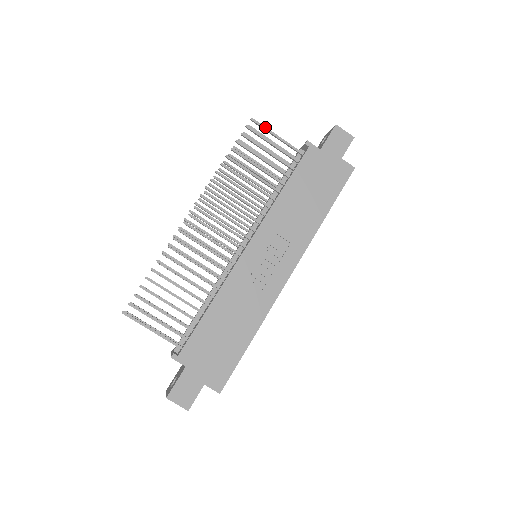
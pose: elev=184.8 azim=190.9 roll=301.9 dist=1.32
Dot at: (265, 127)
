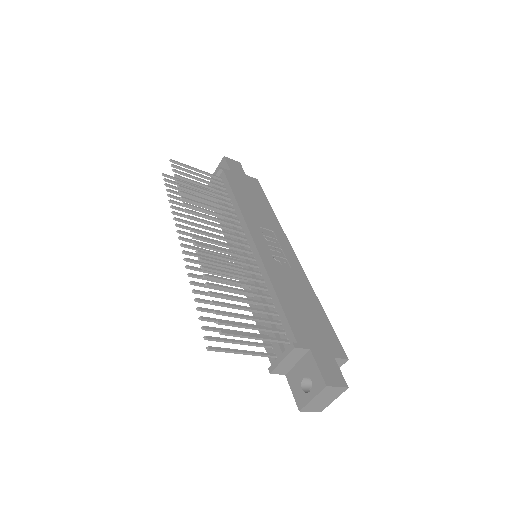
Dot at: (184, 164)
